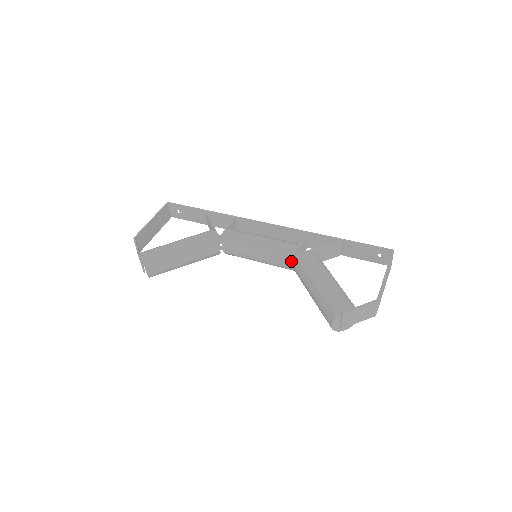
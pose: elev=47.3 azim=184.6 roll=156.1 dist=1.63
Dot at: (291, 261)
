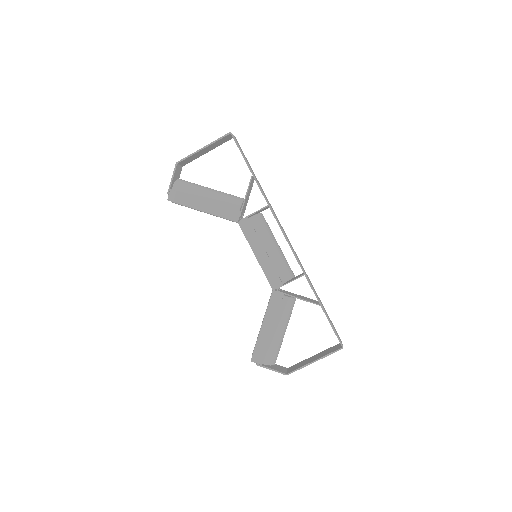
Dot at: occluded
